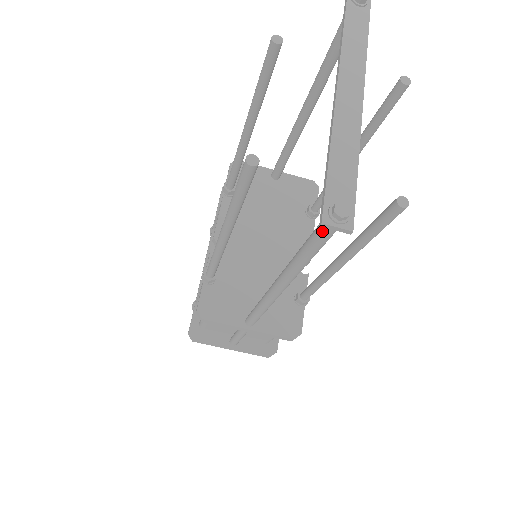
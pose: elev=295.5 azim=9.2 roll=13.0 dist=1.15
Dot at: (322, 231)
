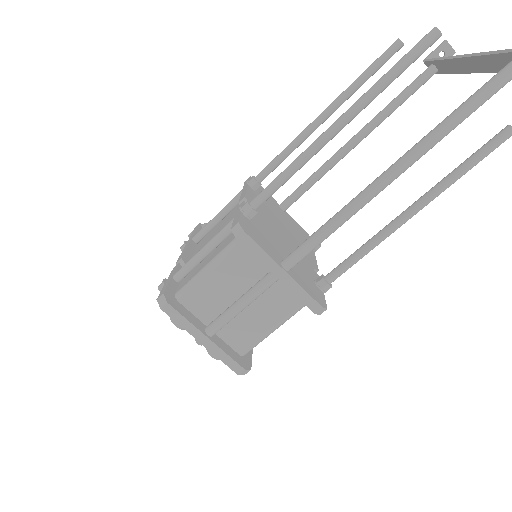
Dot at: (506, 71)
